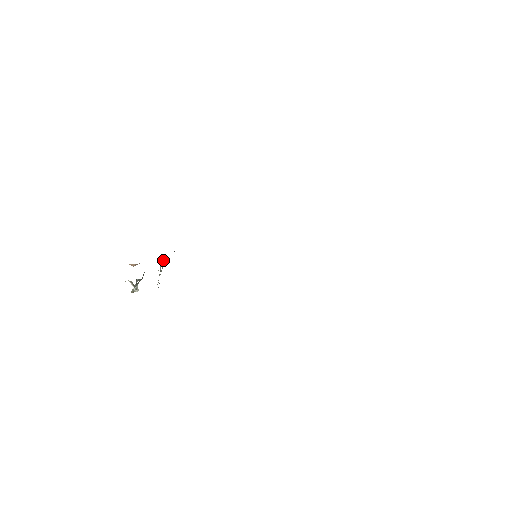
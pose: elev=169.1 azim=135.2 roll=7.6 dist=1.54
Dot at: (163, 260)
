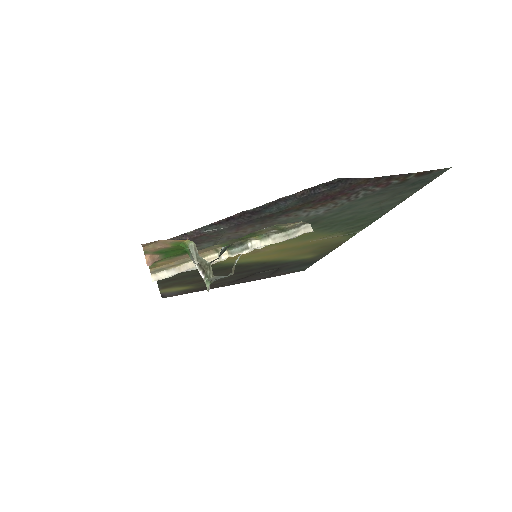
Dot at: occluded
